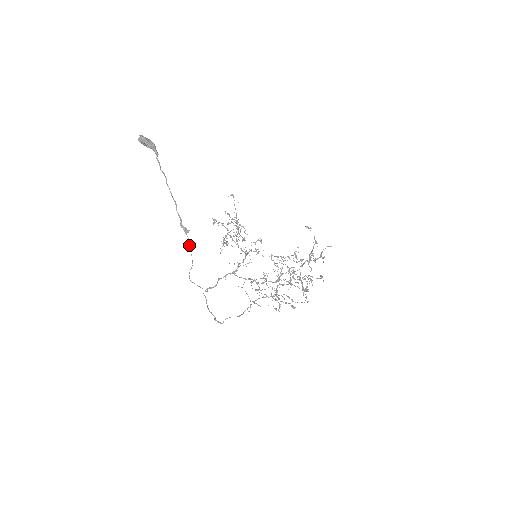
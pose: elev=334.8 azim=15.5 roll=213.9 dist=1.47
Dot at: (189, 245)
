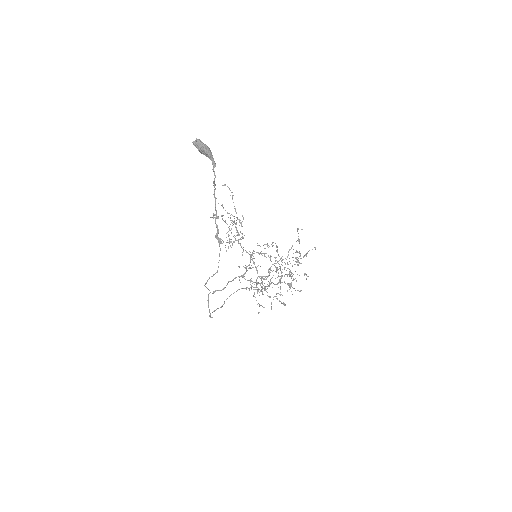
Dot at: (219, 256)
